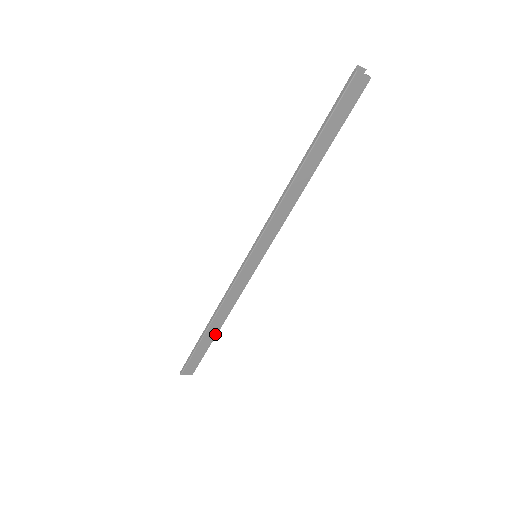
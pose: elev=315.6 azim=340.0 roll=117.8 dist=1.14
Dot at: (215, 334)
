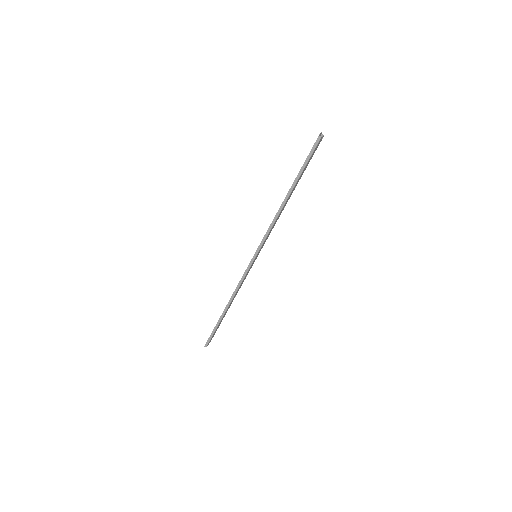
Dot at: occluded
